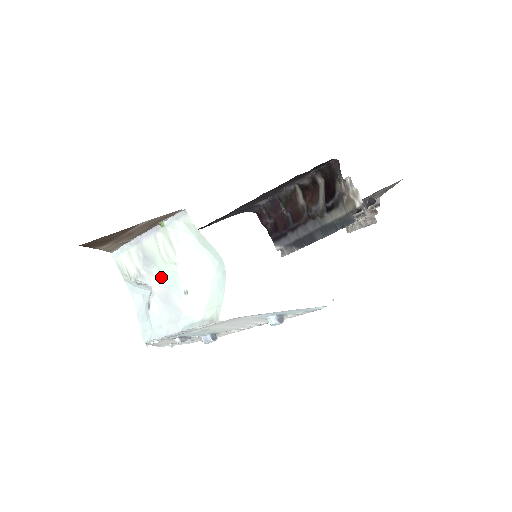
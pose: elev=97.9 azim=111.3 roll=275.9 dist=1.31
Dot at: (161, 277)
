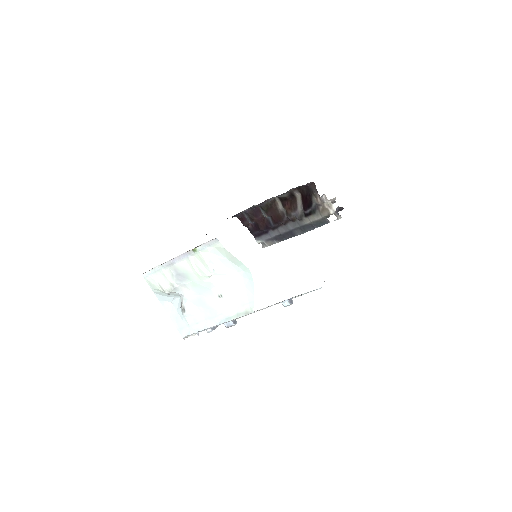
Dot at: (194, 287)
